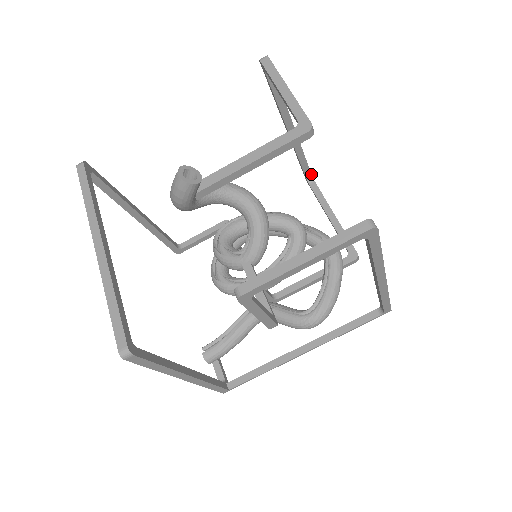
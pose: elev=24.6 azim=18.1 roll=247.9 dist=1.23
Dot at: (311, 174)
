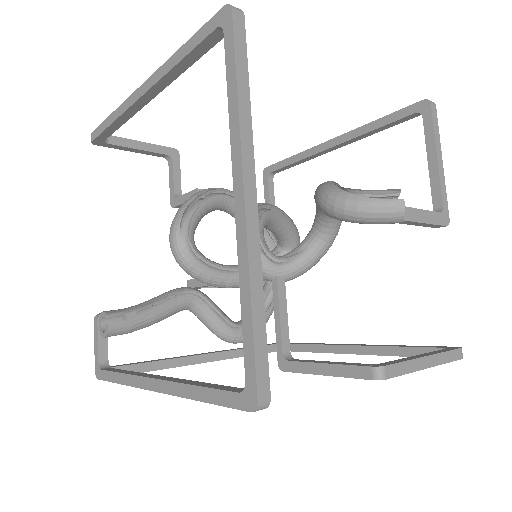
Dot at: (278, 172)
